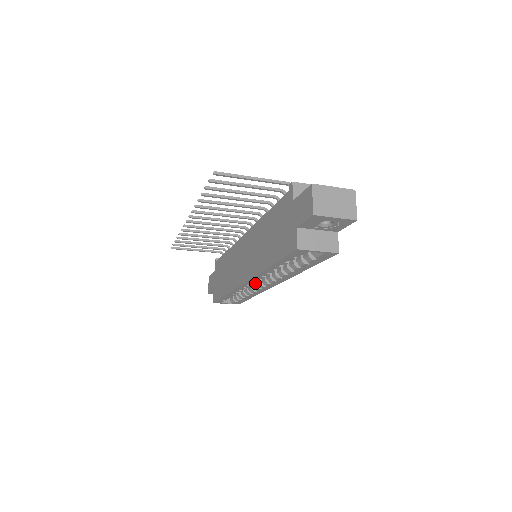
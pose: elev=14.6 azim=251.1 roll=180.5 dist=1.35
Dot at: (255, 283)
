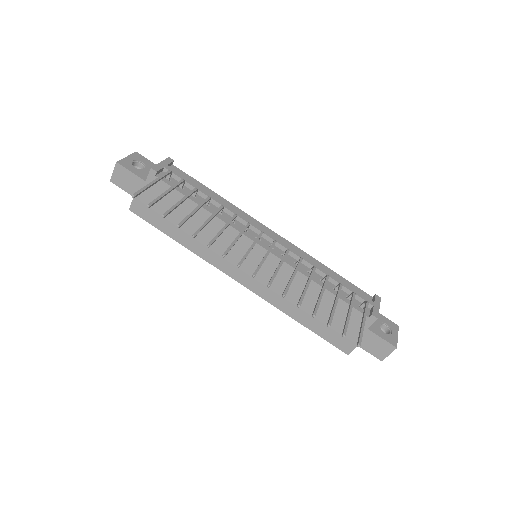
Dot at: occluded
